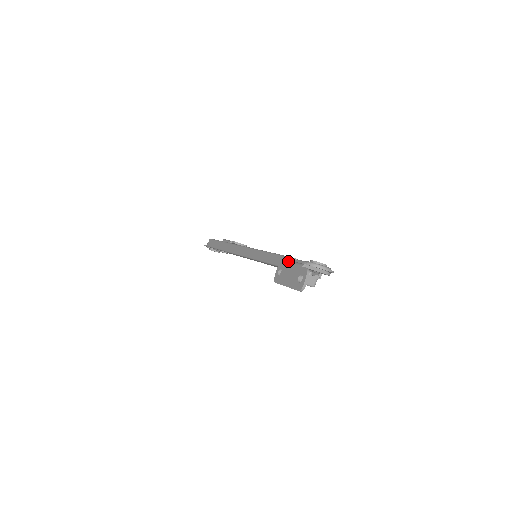
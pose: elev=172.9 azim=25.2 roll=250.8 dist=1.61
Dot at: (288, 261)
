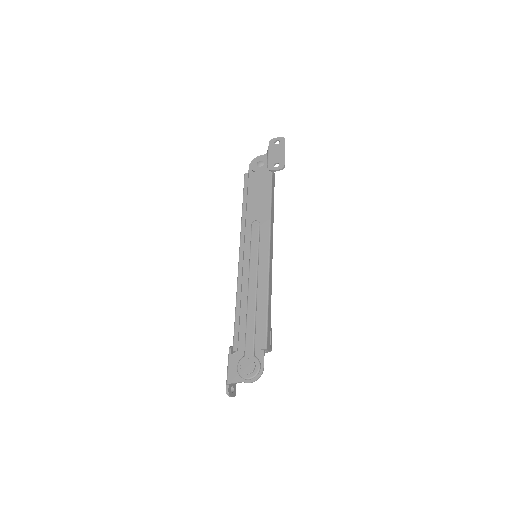
Dot at: occluded
